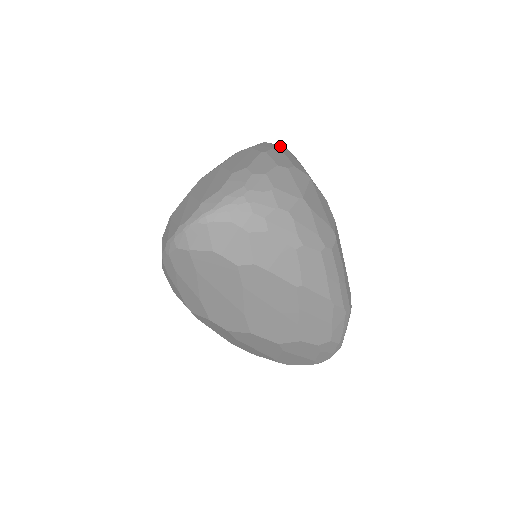
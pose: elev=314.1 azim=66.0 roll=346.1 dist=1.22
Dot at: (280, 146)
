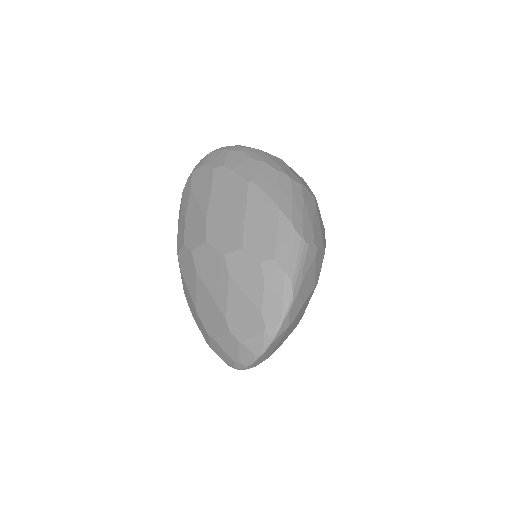
Dot at: occluded
